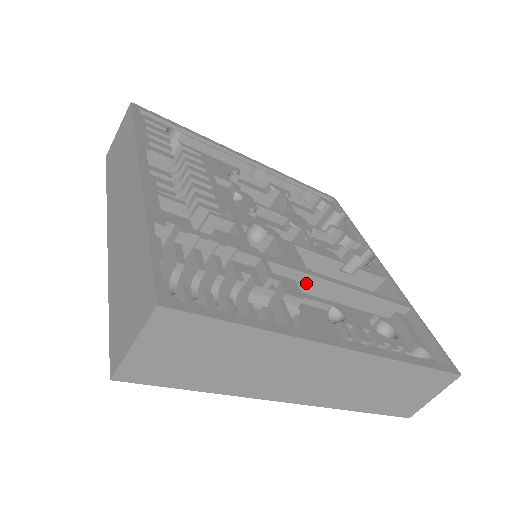
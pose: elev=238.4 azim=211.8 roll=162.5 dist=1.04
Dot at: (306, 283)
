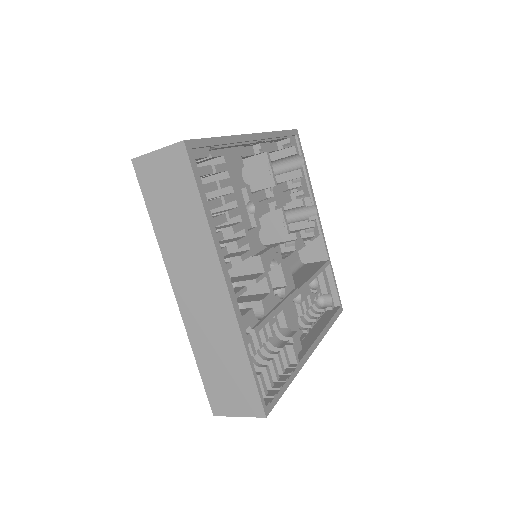
Dot at: occluded
